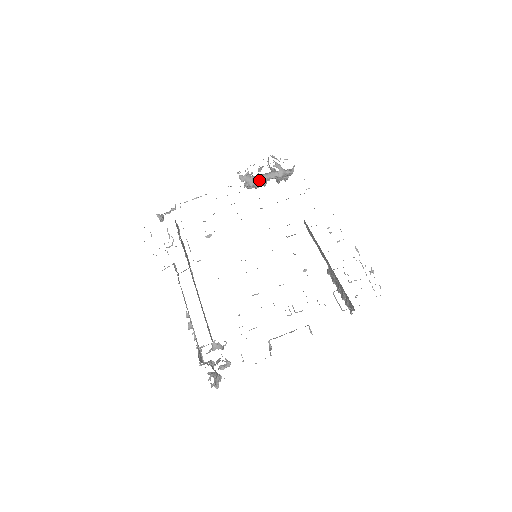
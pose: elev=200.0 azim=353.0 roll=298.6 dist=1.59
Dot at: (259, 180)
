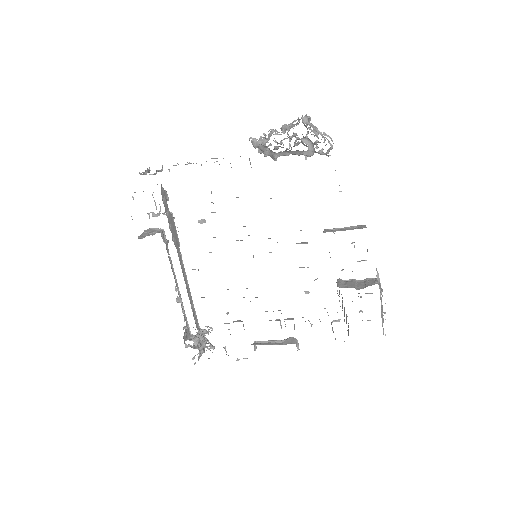
Dot at: (278, 155)
